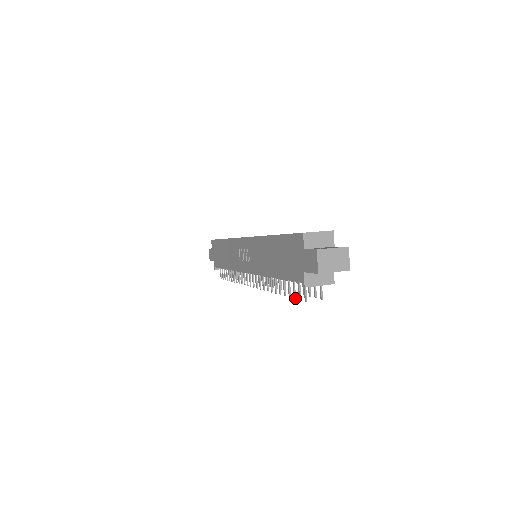
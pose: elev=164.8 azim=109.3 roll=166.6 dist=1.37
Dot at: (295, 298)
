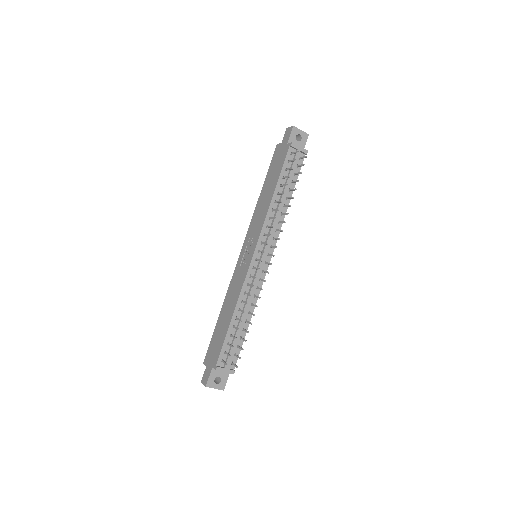
Dot at: occluded
